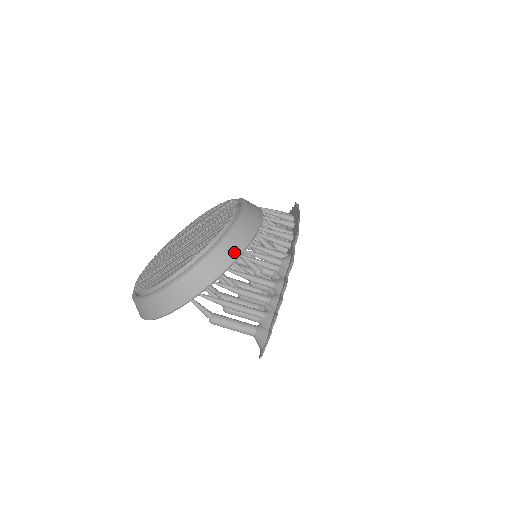
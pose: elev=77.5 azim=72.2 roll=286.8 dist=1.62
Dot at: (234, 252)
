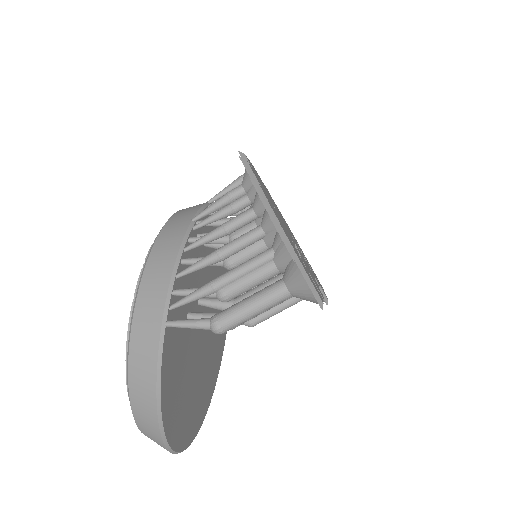
Dot at: (180, 229)
